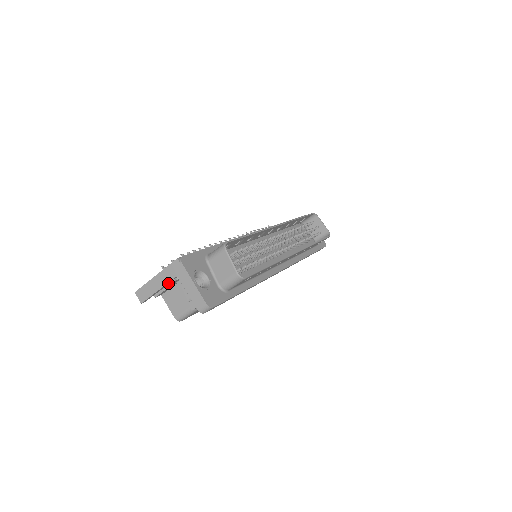
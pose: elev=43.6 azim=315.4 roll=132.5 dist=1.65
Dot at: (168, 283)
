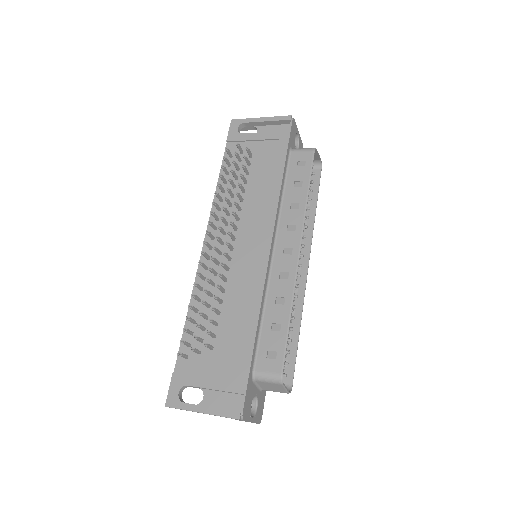
Dot at: occluded
